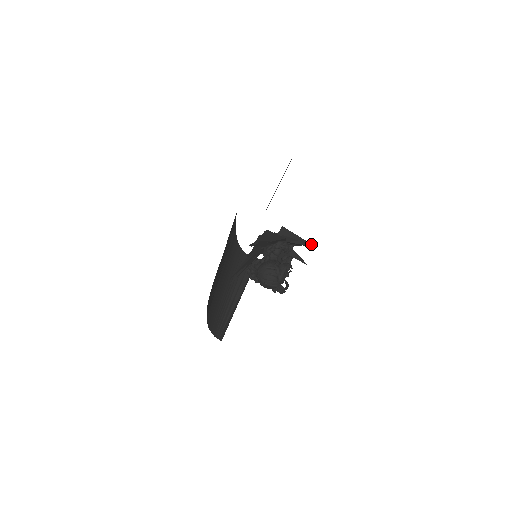
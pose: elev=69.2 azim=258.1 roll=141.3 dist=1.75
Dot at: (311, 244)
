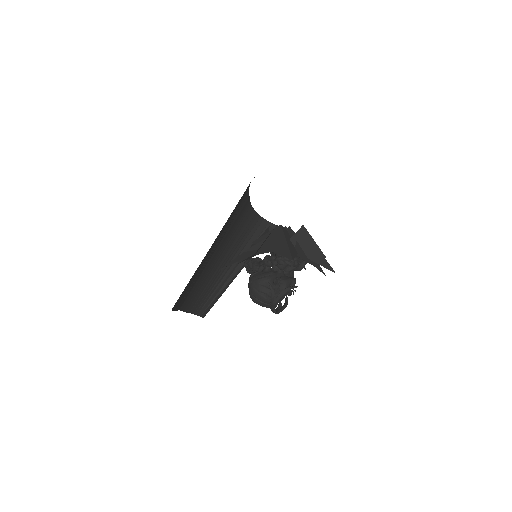
Dot at: (331, 267)
